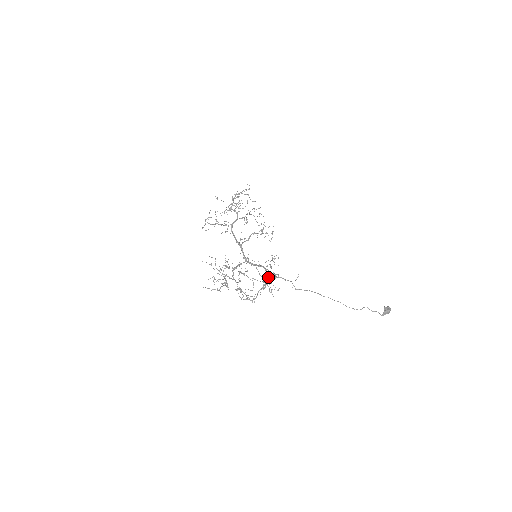
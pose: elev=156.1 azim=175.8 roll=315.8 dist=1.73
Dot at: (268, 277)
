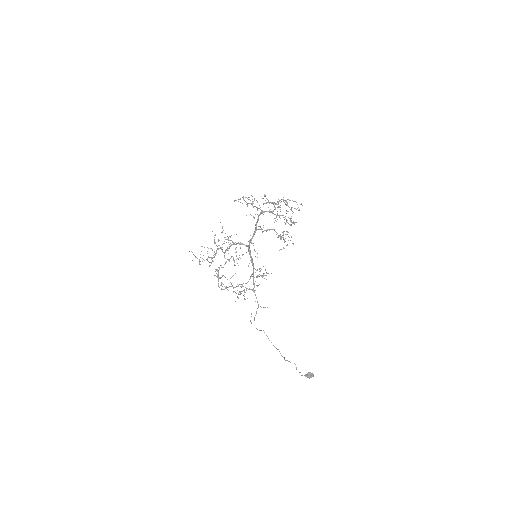
Dot at: (248, 281)
